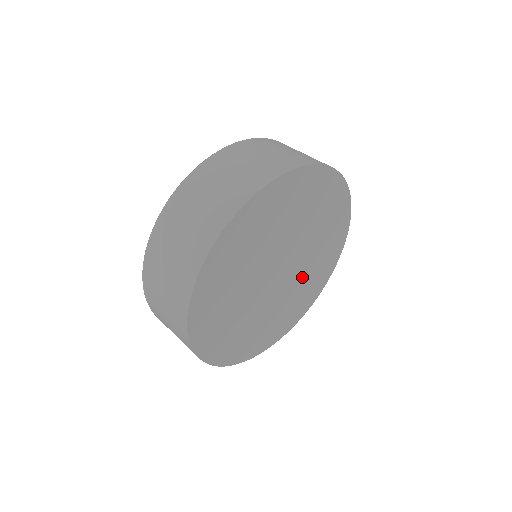
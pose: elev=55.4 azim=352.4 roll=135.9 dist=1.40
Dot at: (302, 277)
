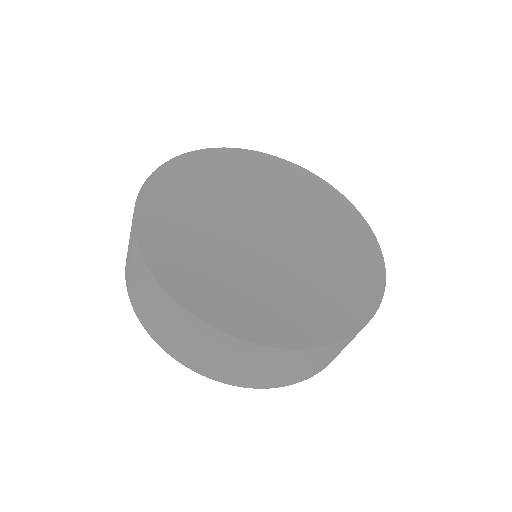
Dot at: (314, 229)
